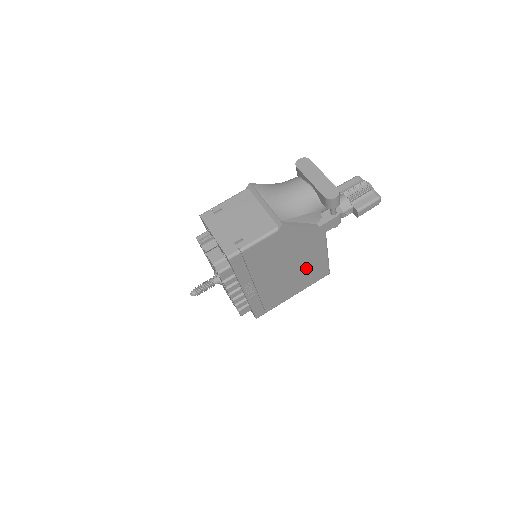
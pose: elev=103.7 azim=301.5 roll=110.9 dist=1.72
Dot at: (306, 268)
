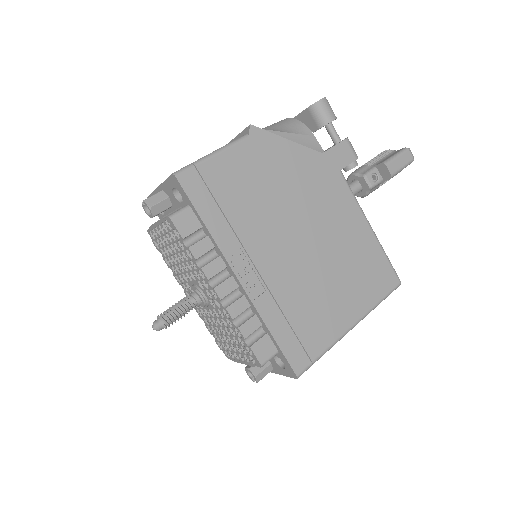
Dot at: (344, 251)
